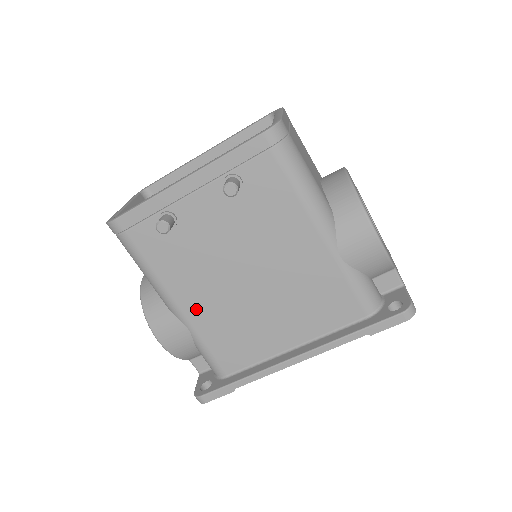
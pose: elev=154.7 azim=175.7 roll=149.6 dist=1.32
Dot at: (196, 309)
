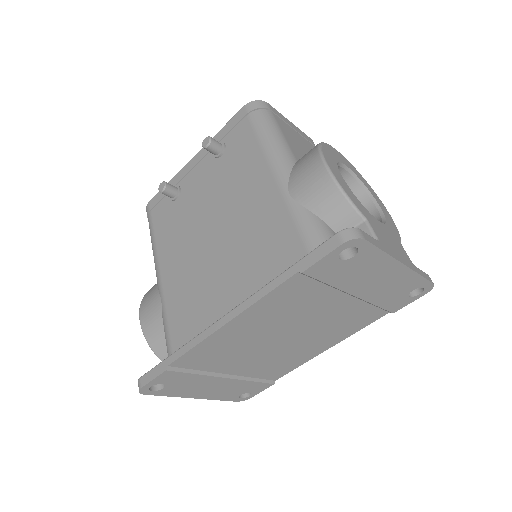
Dot at: (171, 276)
